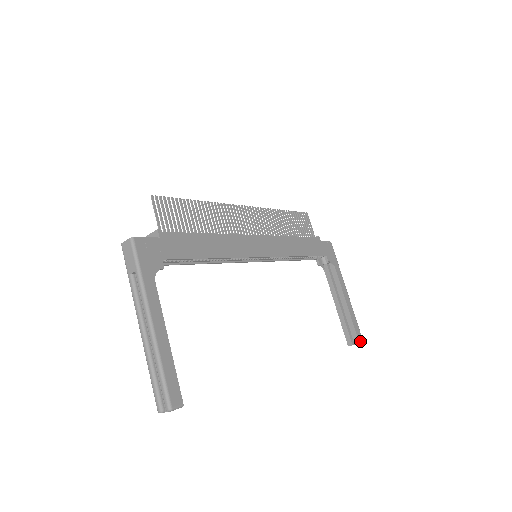
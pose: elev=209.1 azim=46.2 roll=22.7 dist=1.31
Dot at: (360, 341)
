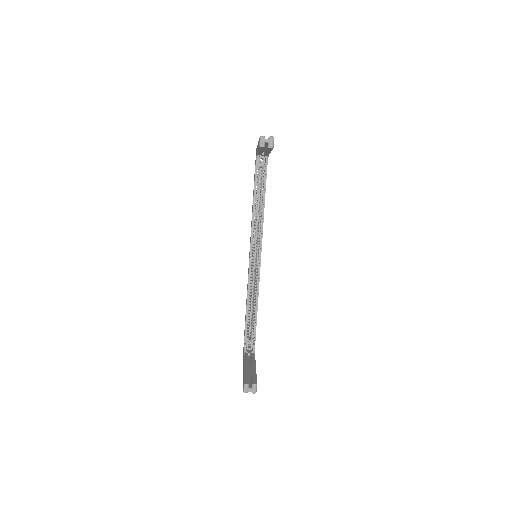
Dot at: occluded
